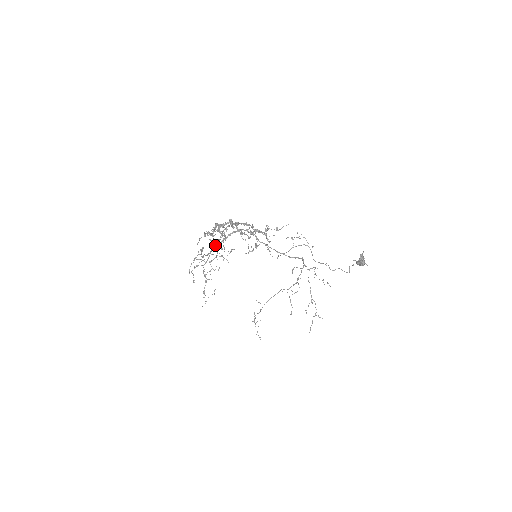
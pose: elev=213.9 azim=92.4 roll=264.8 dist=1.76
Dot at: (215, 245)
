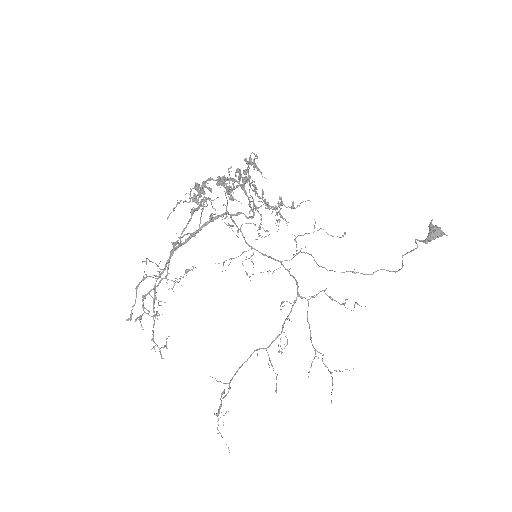
Dot at: (188, 233)
